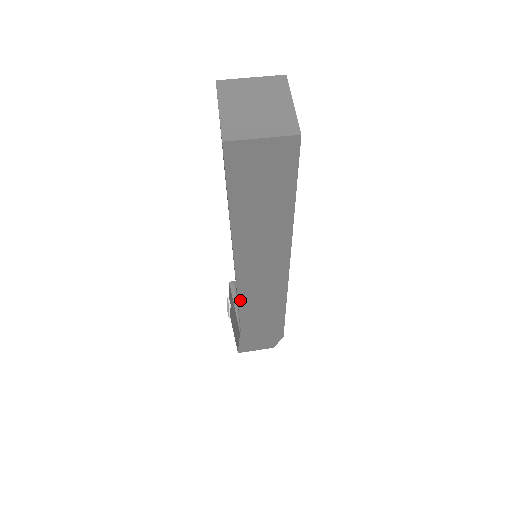
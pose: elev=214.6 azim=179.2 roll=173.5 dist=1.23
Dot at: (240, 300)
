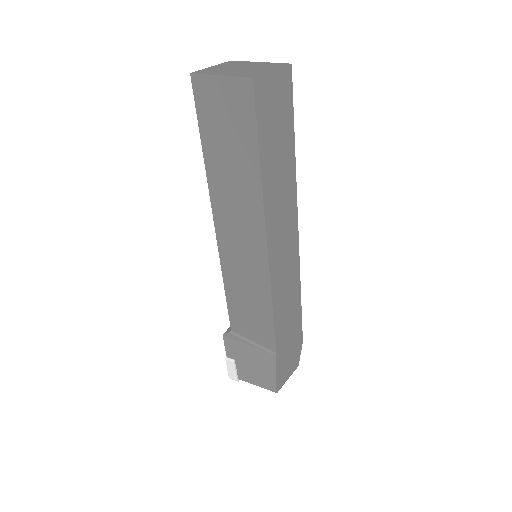
Dot at: (273, 297)
